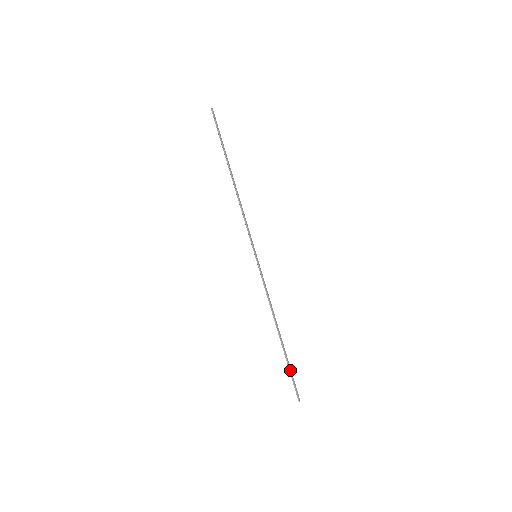
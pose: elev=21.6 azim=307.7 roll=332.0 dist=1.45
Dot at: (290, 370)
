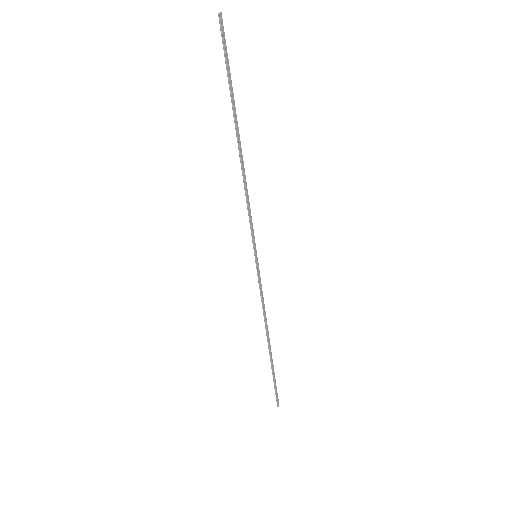
Dot at: (274, 379)
